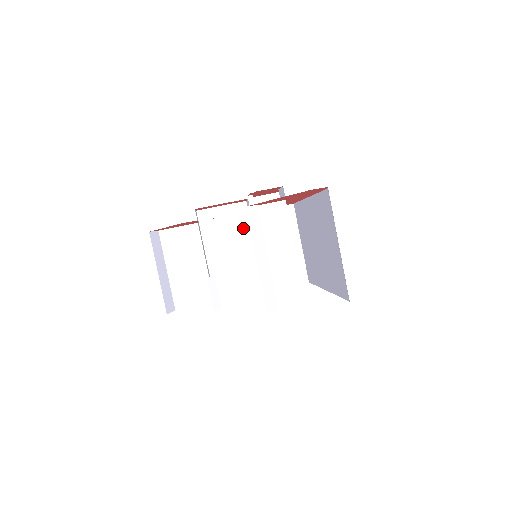
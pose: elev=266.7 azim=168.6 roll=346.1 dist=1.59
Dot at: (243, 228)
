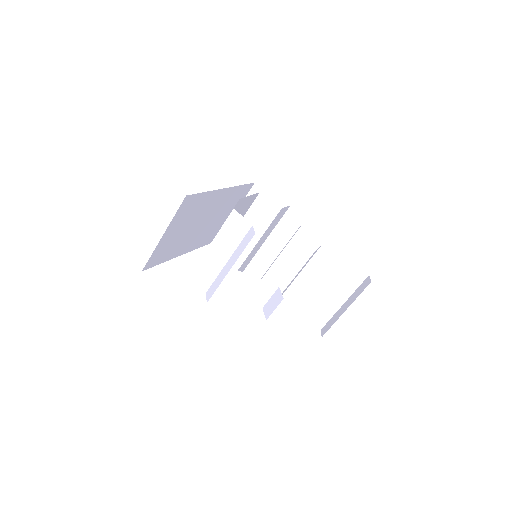
Dot at: (243, 214)
